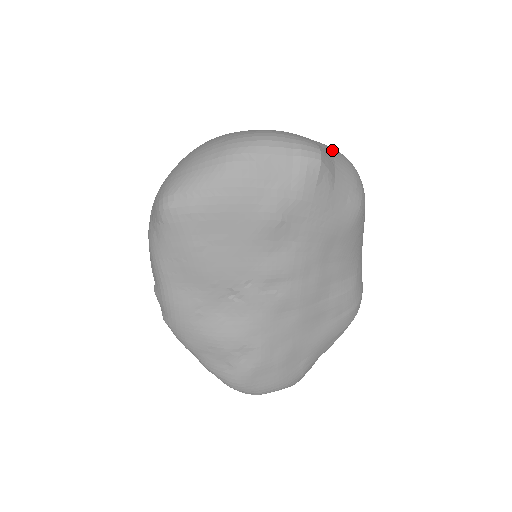
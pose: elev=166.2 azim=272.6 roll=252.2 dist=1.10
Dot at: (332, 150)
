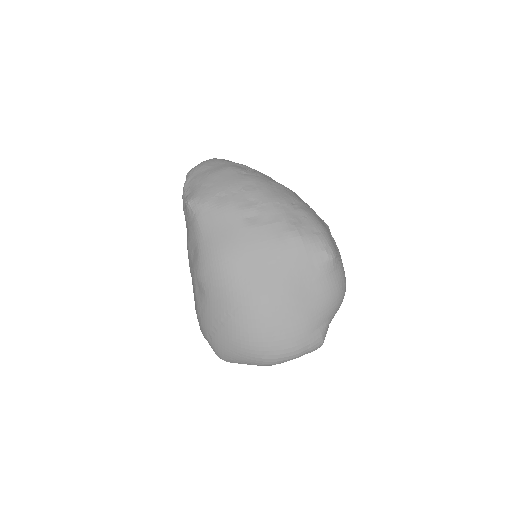
Dot at: (331, 311)
